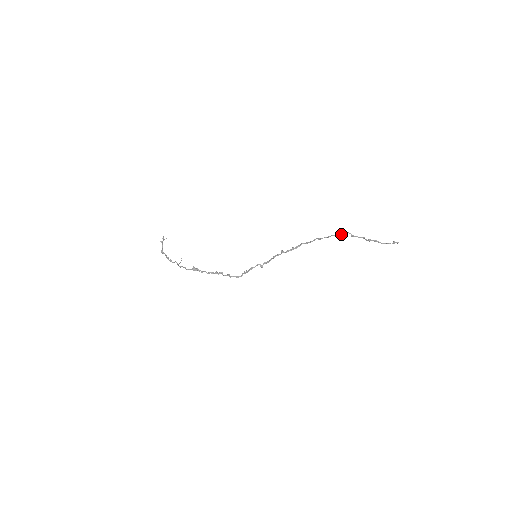
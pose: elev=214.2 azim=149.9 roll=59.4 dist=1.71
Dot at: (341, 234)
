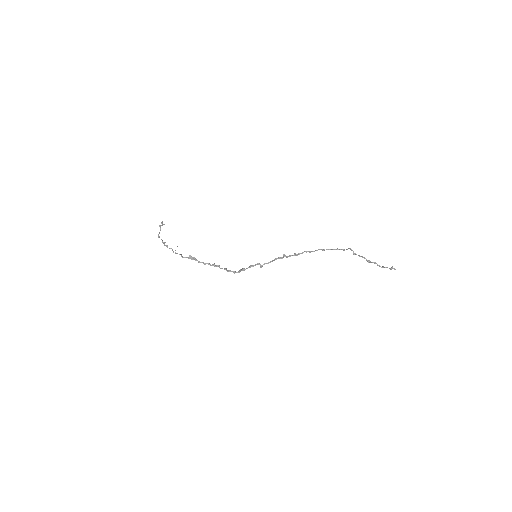
Dot at: (344, 249)
